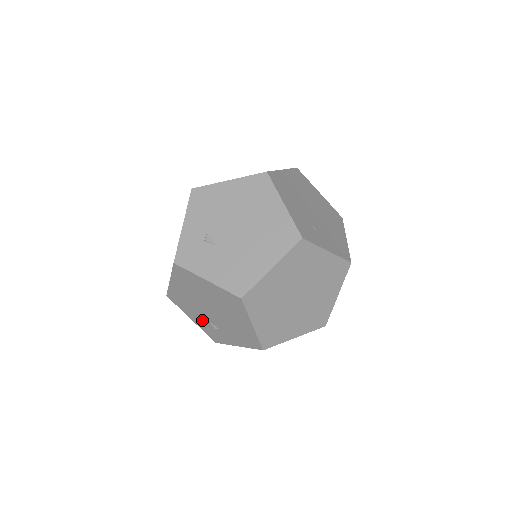
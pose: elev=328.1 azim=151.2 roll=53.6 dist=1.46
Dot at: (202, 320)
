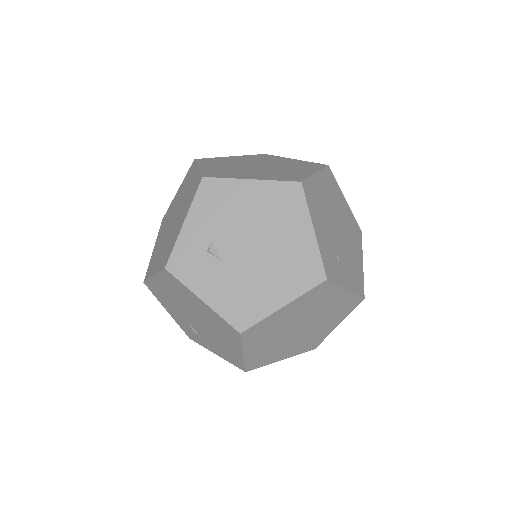
Dot at: (181, 319)
